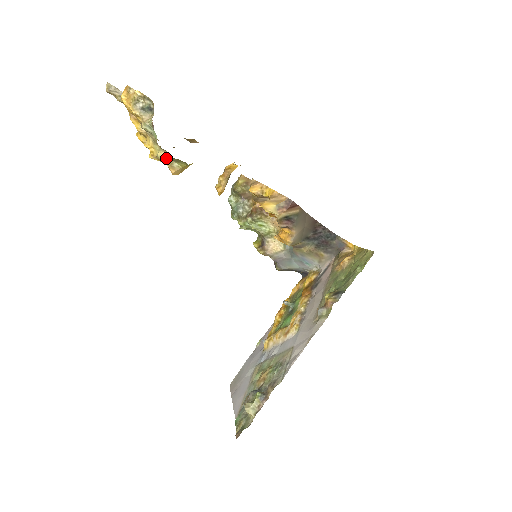
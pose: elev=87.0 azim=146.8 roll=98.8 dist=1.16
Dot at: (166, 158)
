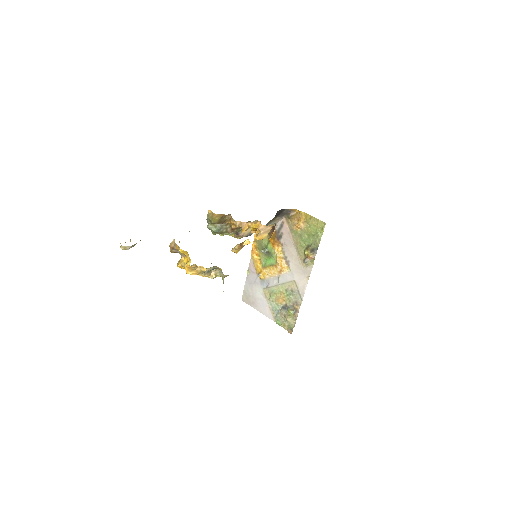
Dot at: (224, 276)
